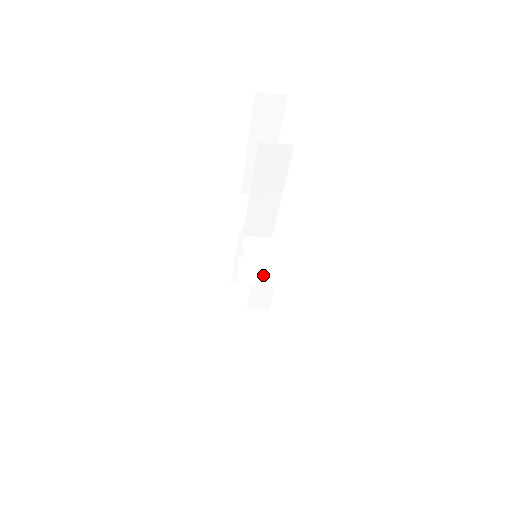
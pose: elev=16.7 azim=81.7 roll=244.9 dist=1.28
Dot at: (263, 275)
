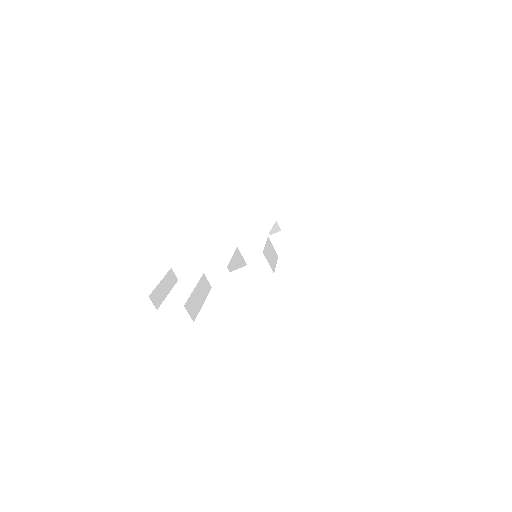
Dot at: (270, 263)
